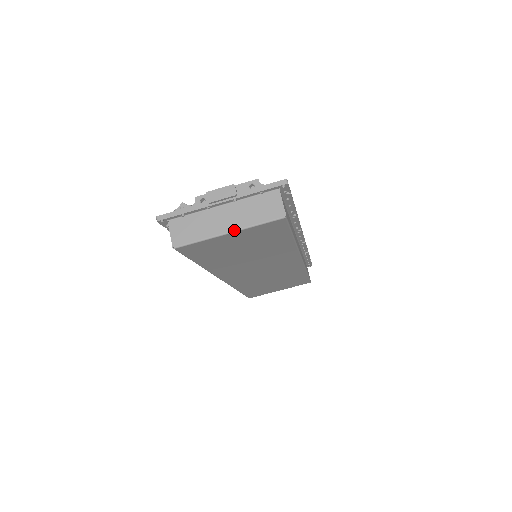
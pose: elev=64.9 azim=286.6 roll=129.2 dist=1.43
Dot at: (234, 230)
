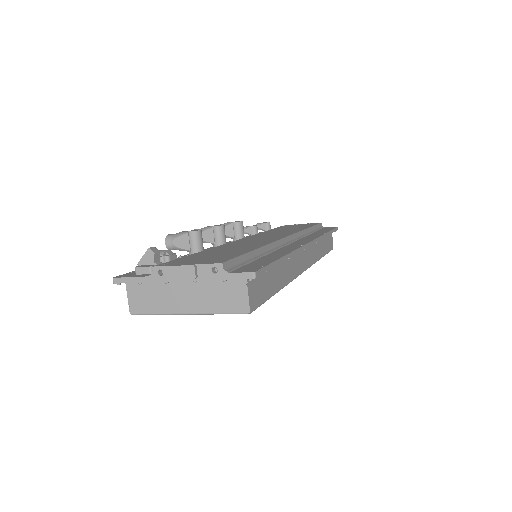
Dot at: (193, 313)
